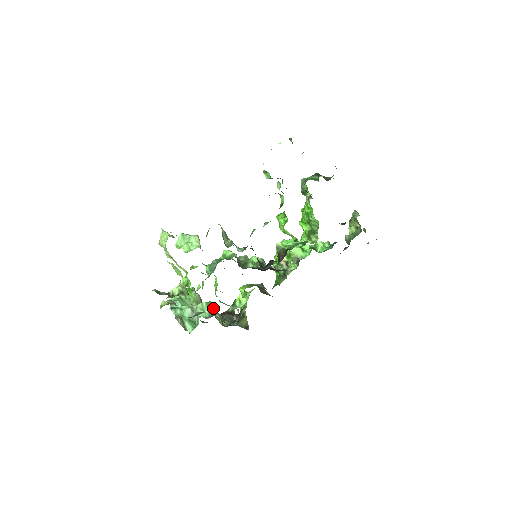
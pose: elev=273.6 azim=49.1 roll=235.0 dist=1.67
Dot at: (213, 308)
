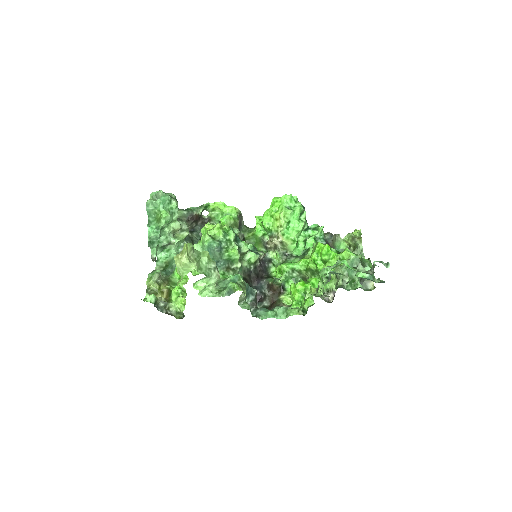
Dot at: occluded
